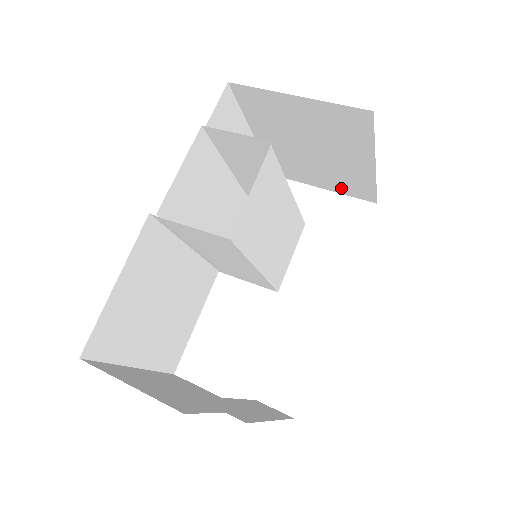
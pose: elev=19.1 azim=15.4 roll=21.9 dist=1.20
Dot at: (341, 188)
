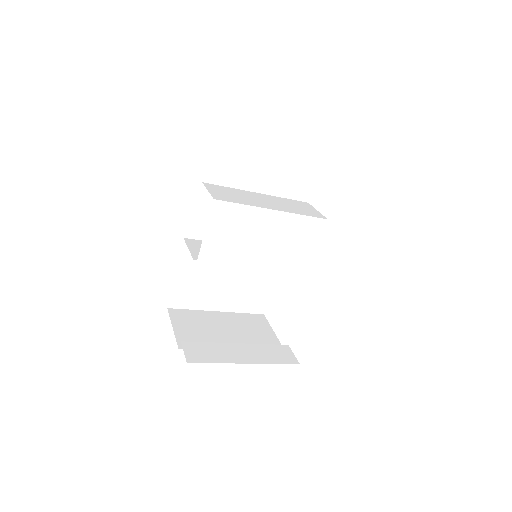
Dot at: occluded
